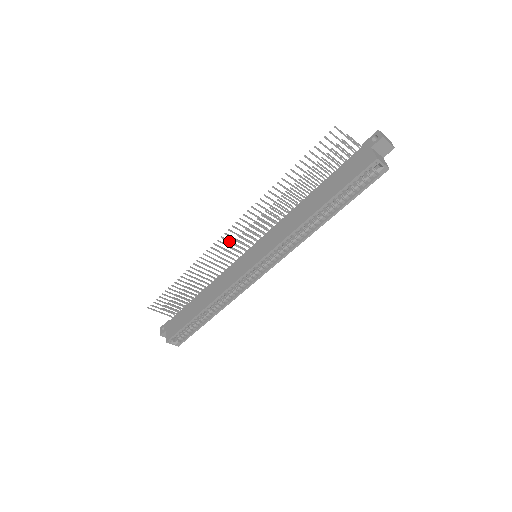
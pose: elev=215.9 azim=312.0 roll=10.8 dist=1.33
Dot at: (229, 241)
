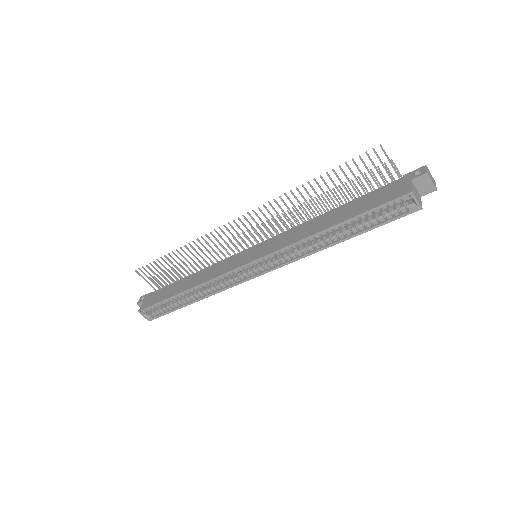
Dot at: (235, 231)
